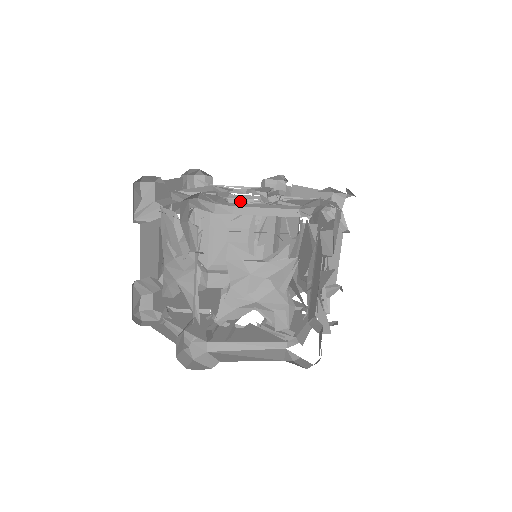
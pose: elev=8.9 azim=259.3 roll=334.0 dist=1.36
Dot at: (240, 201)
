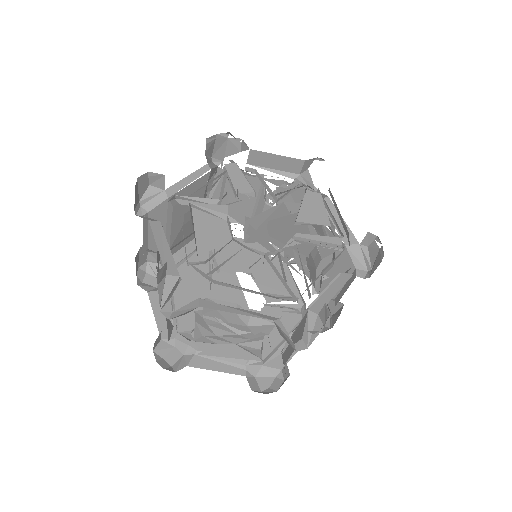
Dot at: (278, 250)
